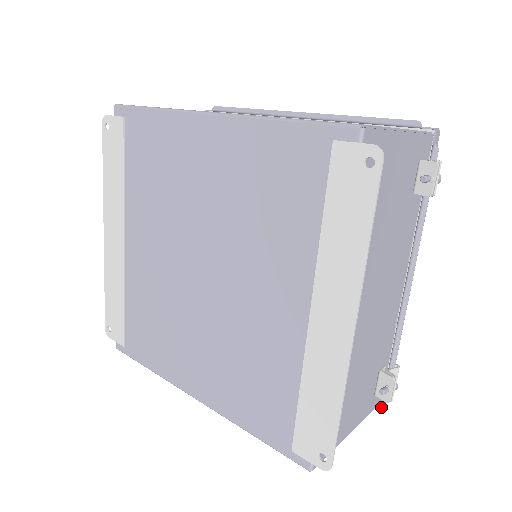
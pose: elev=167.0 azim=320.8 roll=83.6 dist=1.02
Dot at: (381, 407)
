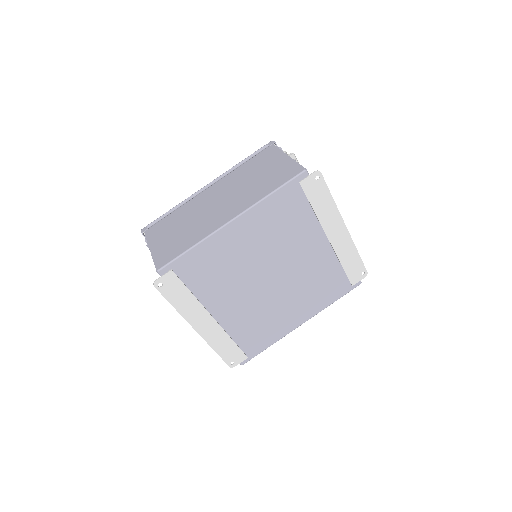
Dot at: occluded
